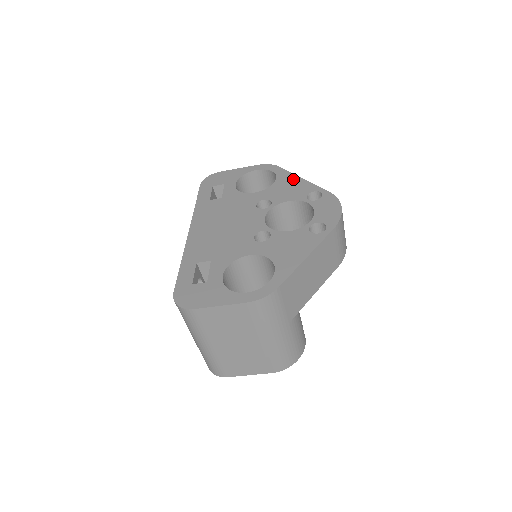
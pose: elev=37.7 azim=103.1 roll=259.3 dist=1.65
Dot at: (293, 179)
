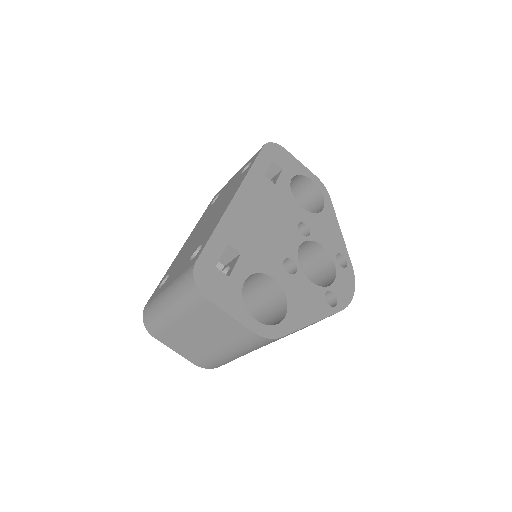
Dot at: (335, 224)
